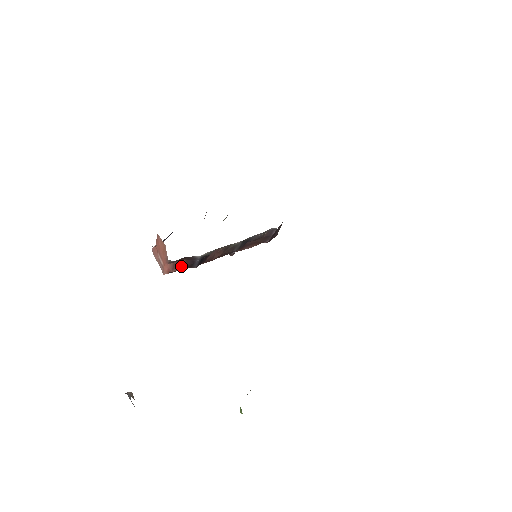
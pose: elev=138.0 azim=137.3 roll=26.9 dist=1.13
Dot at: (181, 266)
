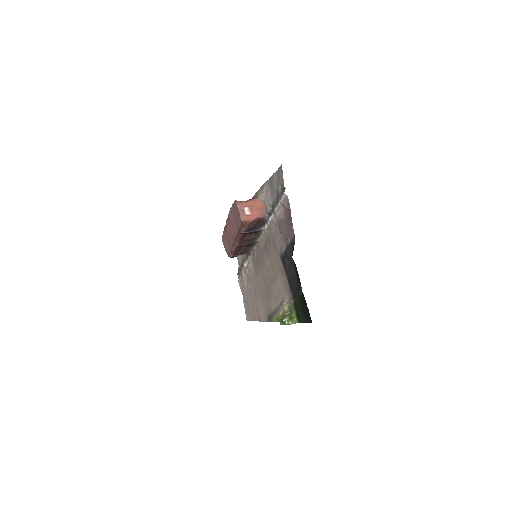
Dot at: (250, 225)
